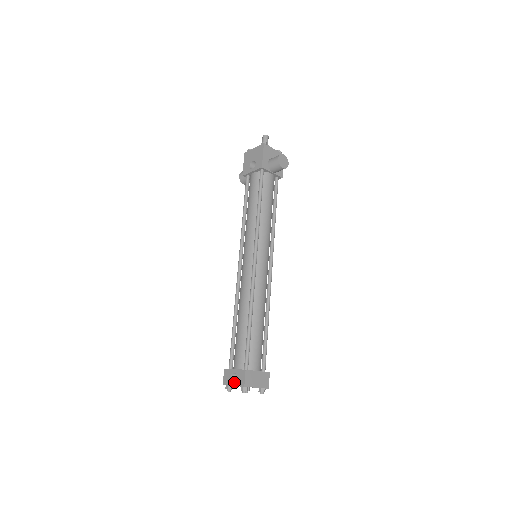
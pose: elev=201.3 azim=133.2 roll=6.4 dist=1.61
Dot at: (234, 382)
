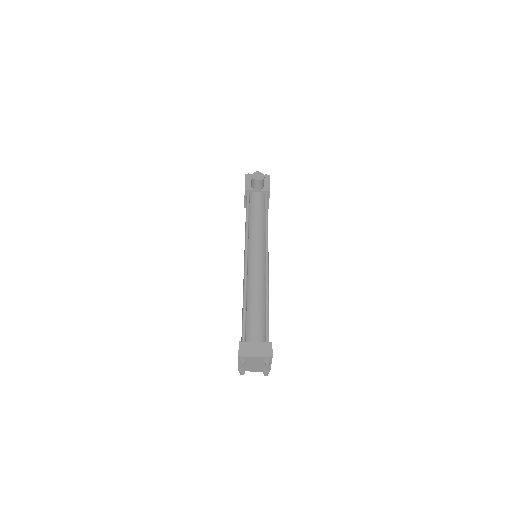
Dot at: occluded
